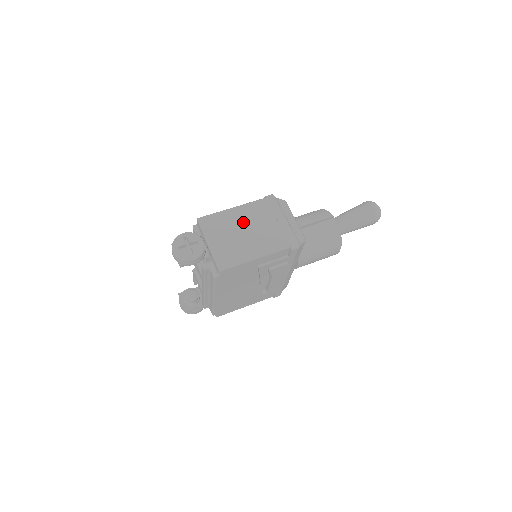
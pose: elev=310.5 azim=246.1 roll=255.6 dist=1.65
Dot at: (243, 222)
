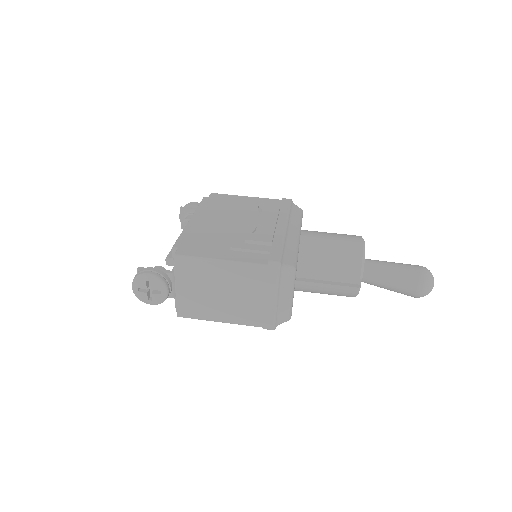
Dot at: (224, 283)
